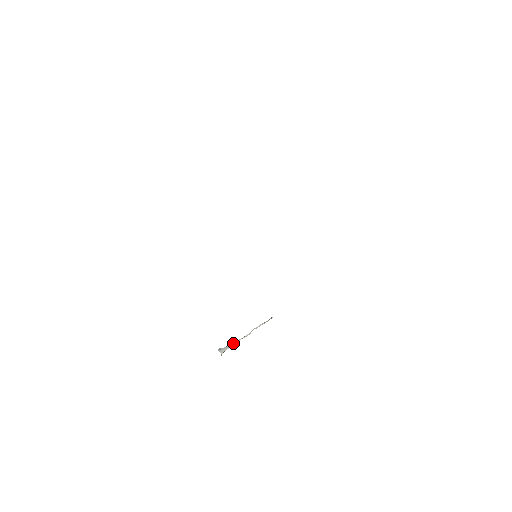
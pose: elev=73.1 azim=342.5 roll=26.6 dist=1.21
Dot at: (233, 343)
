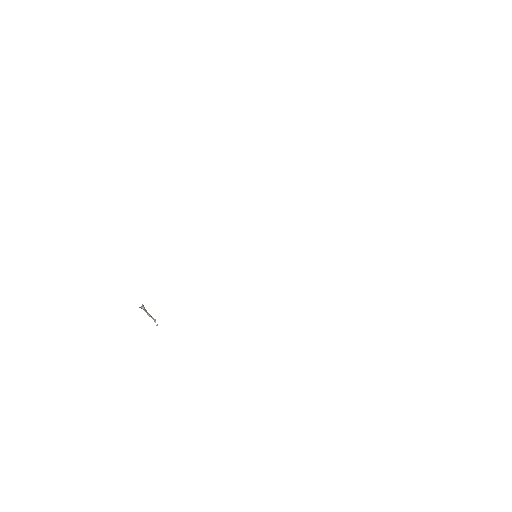
Dot at: (145, 309)
